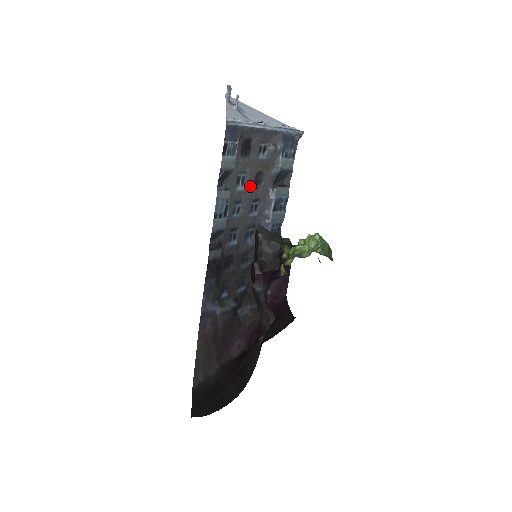
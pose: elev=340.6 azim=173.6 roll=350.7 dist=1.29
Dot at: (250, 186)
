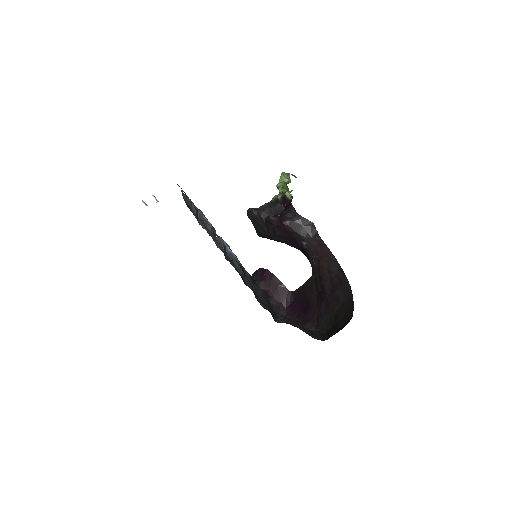
Dot at: (209, 232)
